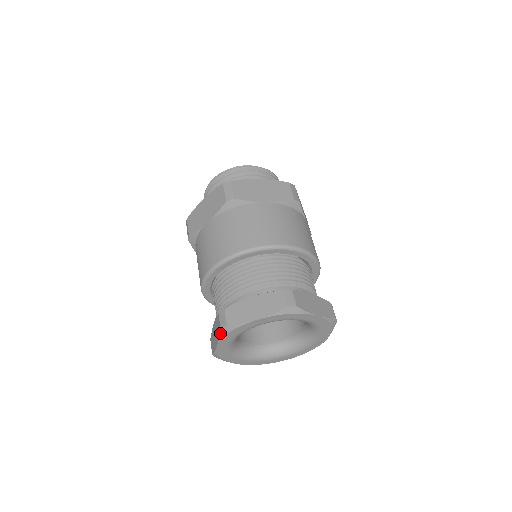
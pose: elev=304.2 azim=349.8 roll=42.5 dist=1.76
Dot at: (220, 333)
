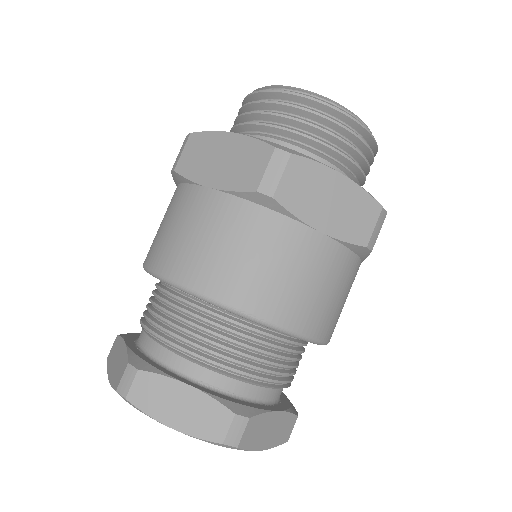
Dot at: occluded
